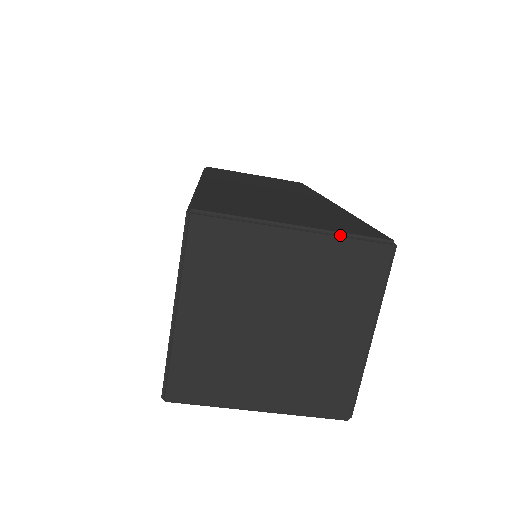
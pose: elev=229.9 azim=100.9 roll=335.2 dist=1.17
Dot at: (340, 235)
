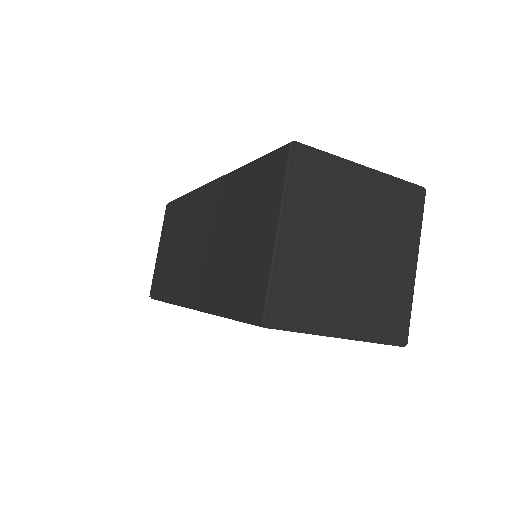
Dot at: (393, 178)
